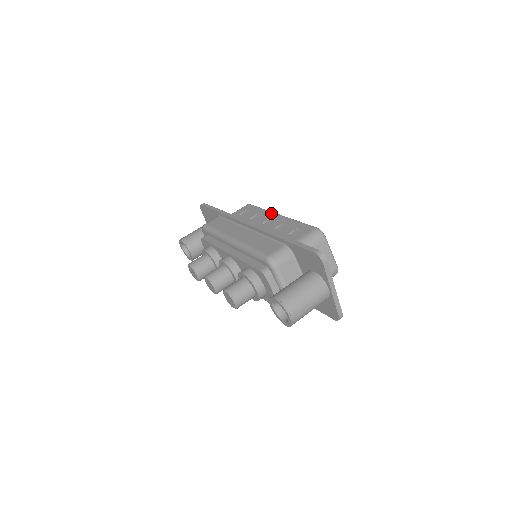
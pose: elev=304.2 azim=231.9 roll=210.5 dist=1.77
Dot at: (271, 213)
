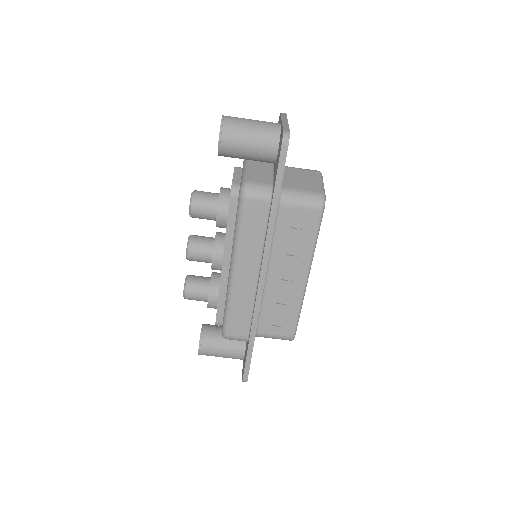
Dot at: (306, 267)
